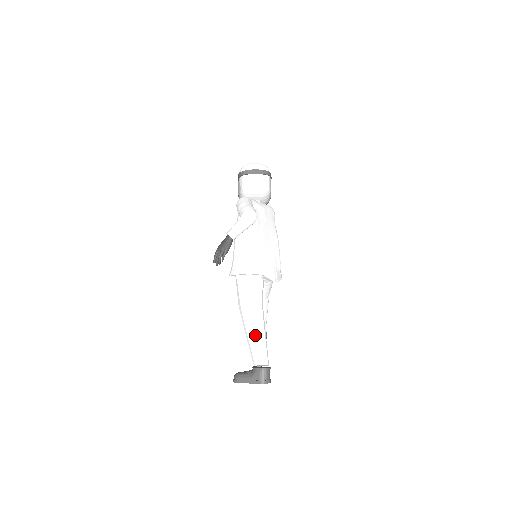
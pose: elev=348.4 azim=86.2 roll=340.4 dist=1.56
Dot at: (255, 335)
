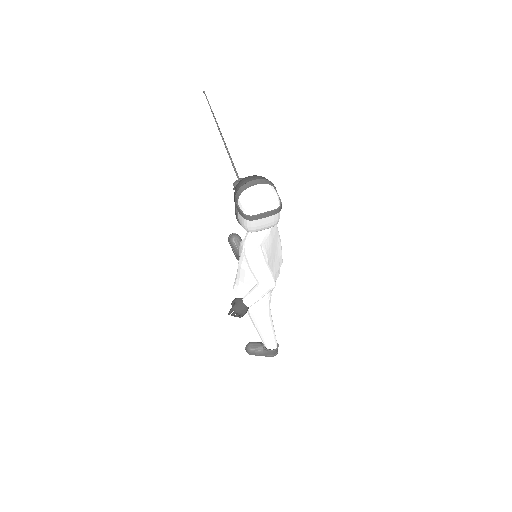
Dot at: (266, 335)
